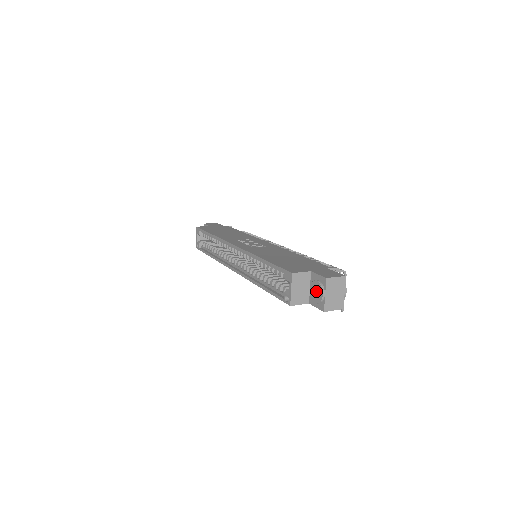
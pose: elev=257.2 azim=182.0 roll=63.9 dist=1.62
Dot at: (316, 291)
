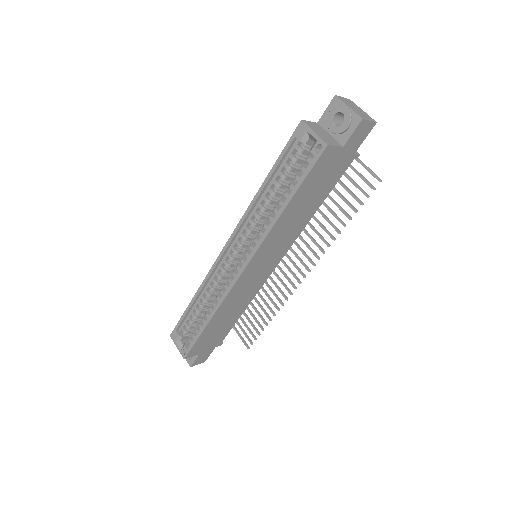
Dot at: (338, 126)
